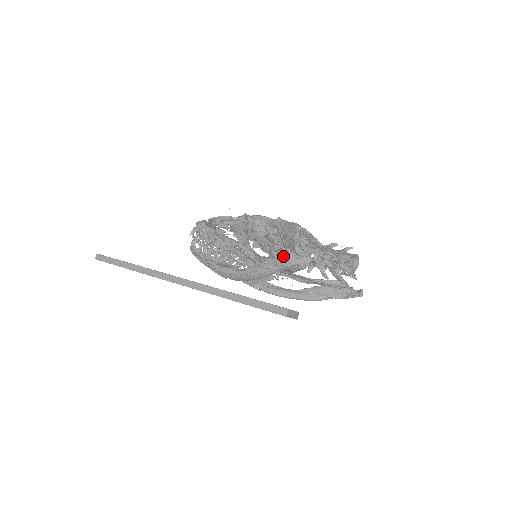
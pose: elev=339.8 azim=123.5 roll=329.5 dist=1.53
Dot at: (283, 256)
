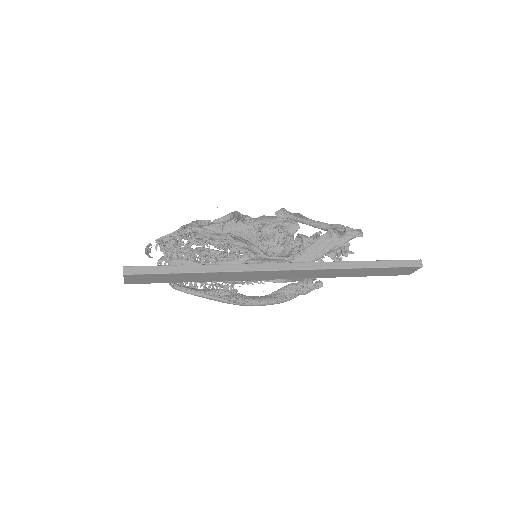
Dot at: (337, 233)
